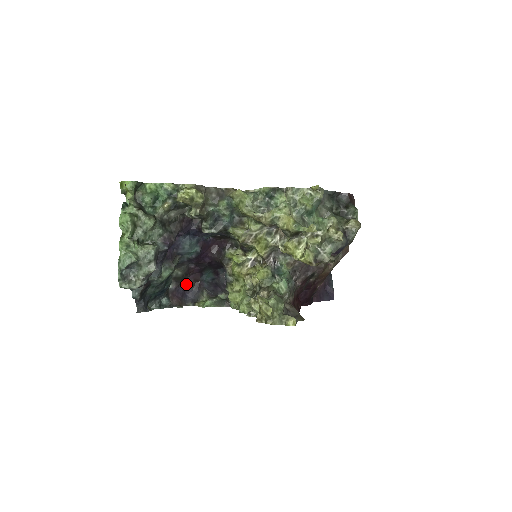
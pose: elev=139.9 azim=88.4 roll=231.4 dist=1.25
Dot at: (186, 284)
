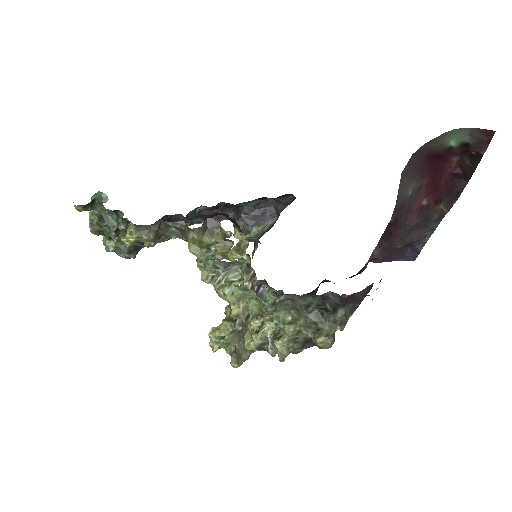
Dot at: (225, 203)
